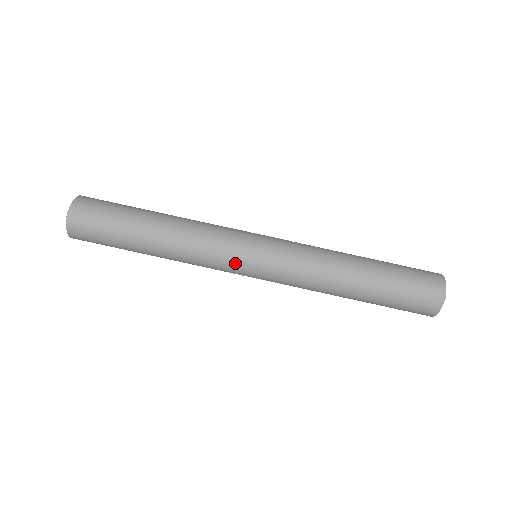
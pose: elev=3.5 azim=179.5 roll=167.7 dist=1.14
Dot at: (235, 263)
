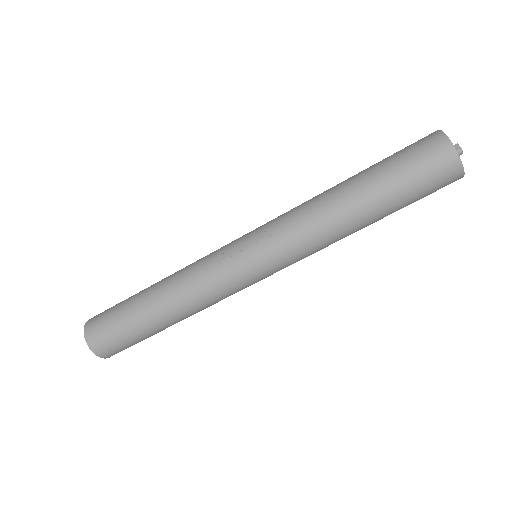
Dot at: occluded
